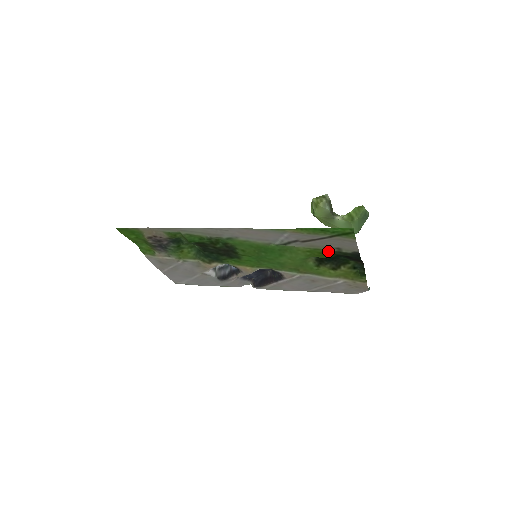
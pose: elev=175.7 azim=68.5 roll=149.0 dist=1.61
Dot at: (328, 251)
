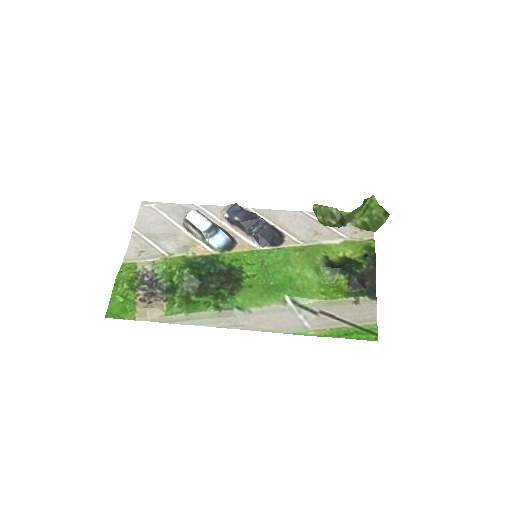
Dot at: (344, 295)
